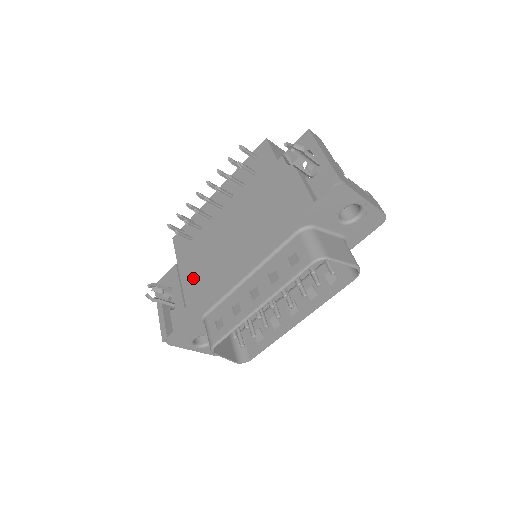
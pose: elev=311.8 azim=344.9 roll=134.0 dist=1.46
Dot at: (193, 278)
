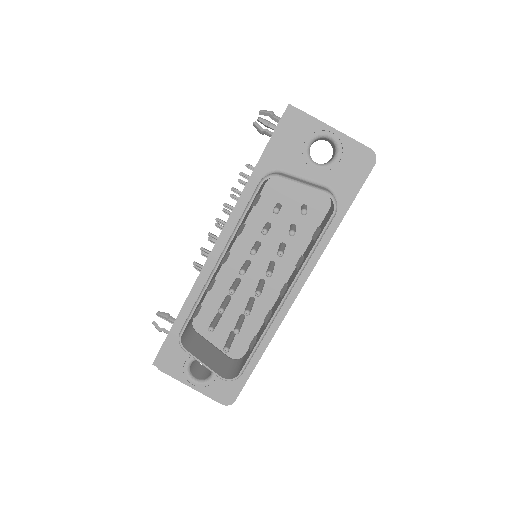
Dot at: occluded
